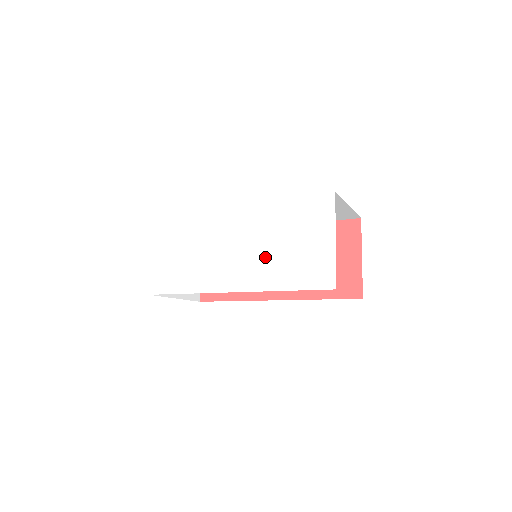
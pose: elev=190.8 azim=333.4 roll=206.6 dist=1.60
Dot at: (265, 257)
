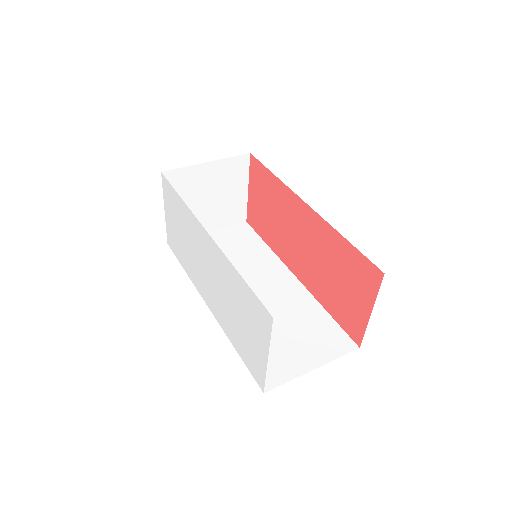
Dot at: (225, 307)
